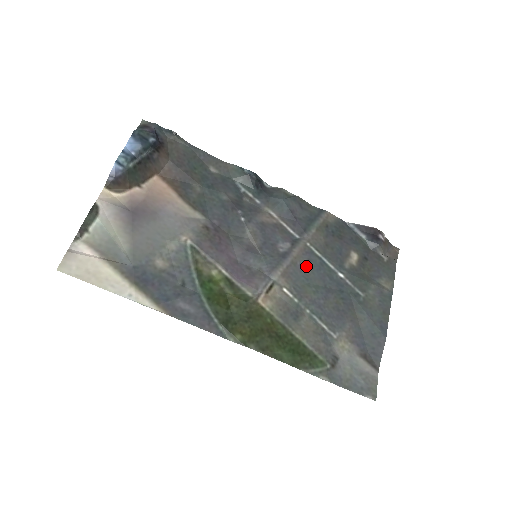
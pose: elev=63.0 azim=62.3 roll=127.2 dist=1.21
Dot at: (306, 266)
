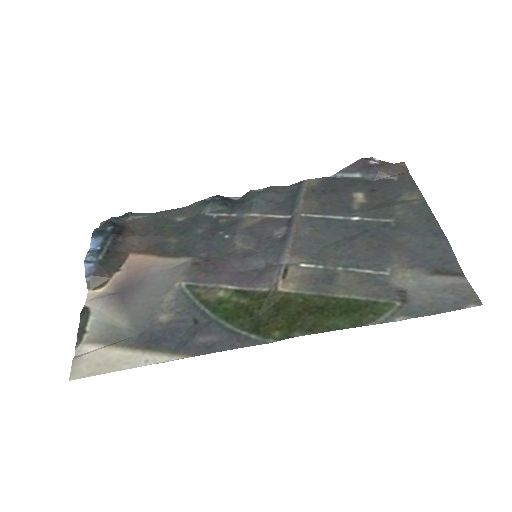
Dot at: (312, 233)
